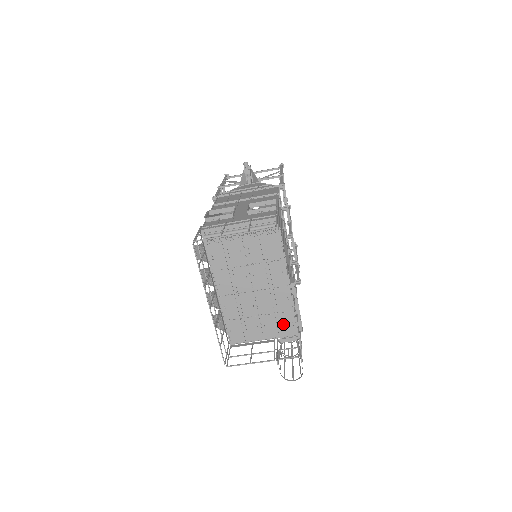
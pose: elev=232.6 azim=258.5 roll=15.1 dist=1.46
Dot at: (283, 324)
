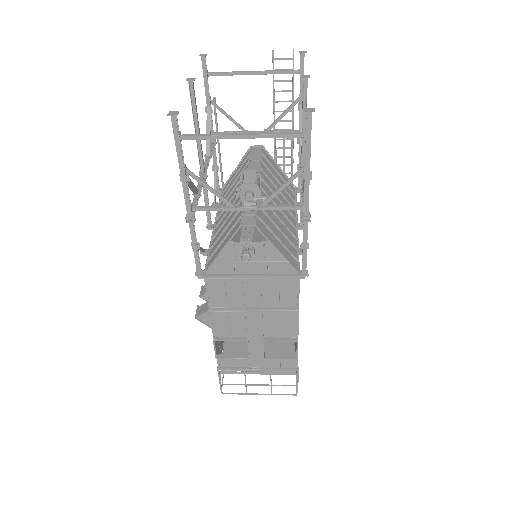
Dot at: occluded
